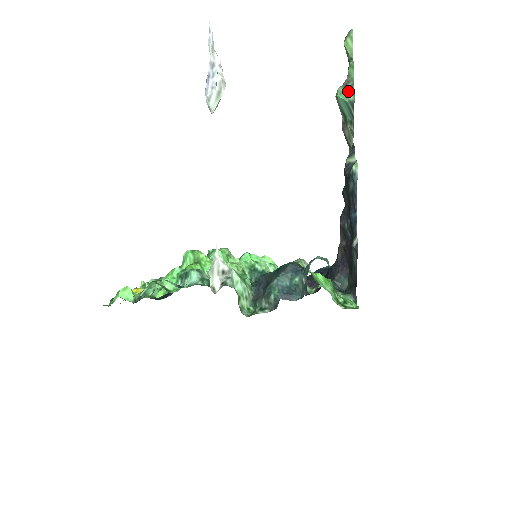
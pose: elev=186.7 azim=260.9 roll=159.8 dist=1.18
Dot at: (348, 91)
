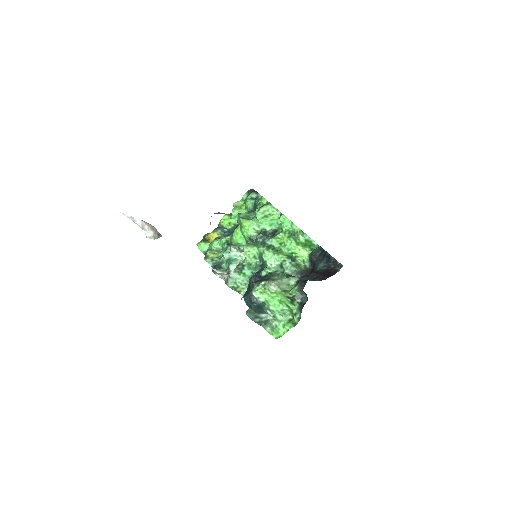
Dot at: occluded
